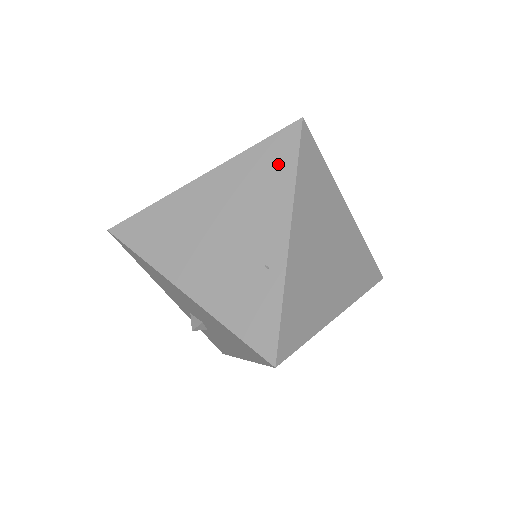
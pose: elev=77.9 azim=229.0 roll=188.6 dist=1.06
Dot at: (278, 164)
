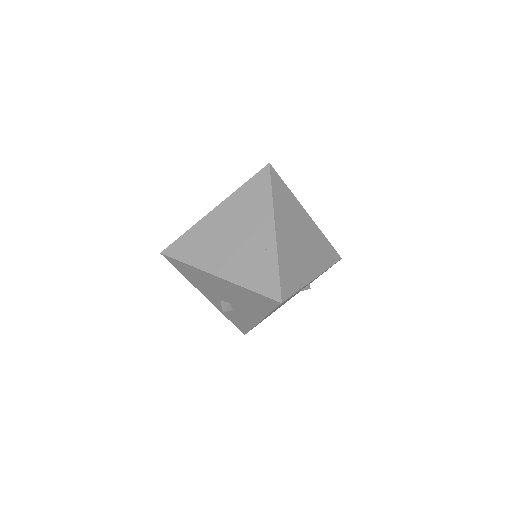
Dot at: (260, 191)
